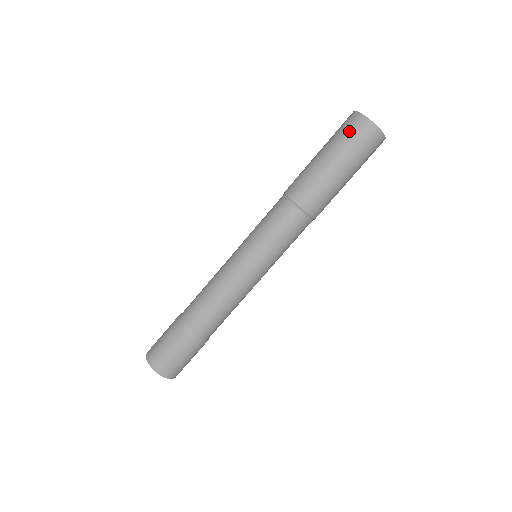
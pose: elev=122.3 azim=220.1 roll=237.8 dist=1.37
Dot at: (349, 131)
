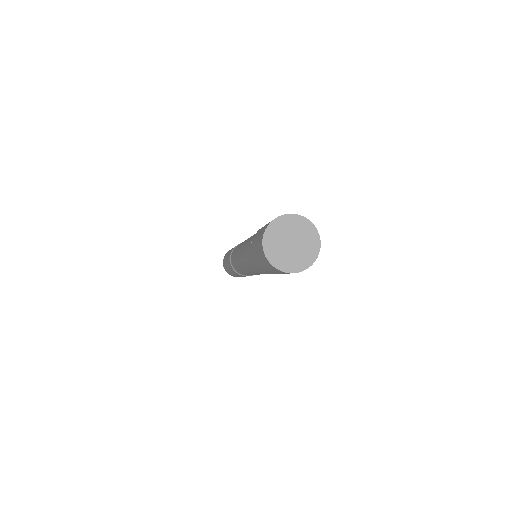
Dot at: occluded
